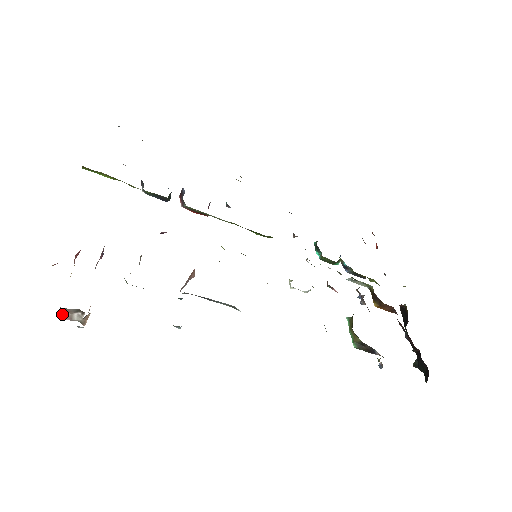
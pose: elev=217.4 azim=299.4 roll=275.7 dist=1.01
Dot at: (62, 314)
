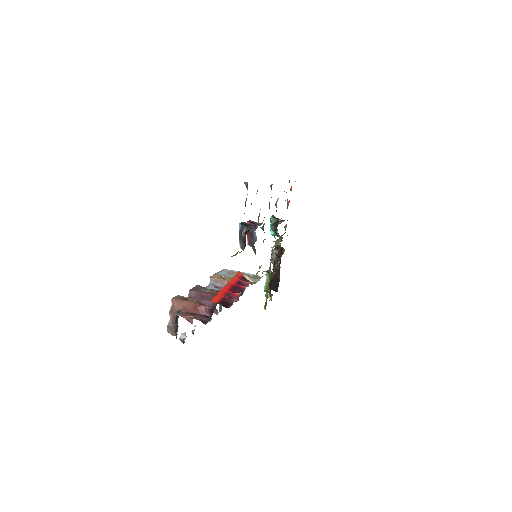
Dot at: (173, 335)
